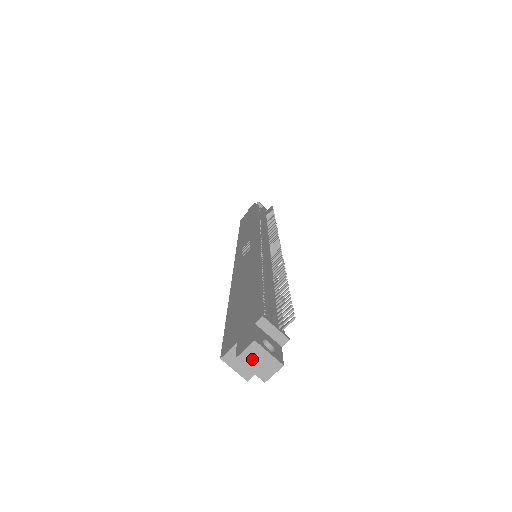
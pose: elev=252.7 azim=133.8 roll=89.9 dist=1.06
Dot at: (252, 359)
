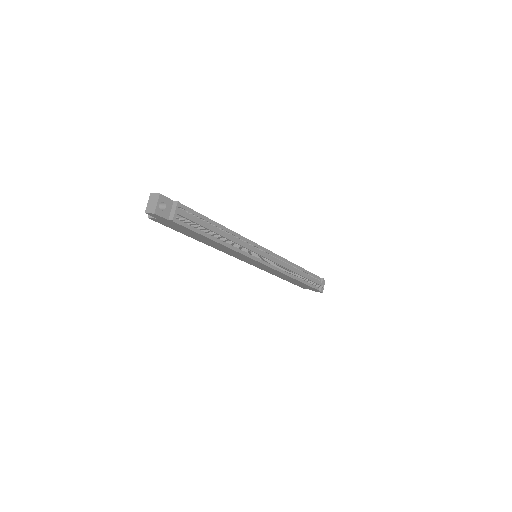
Dot at: (152, 199)
